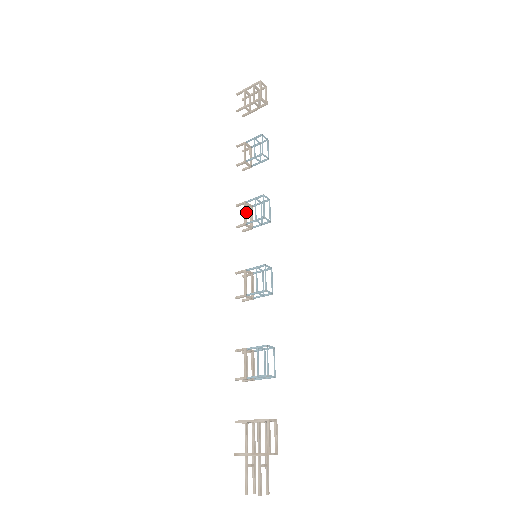
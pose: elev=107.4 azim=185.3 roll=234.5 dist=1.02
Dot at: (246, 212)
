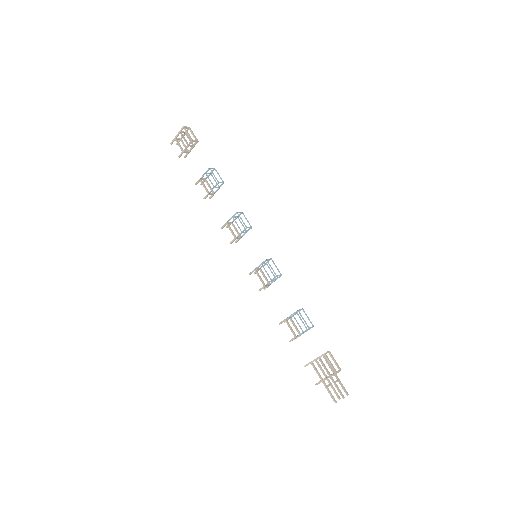
Dot at: (231, 229)
